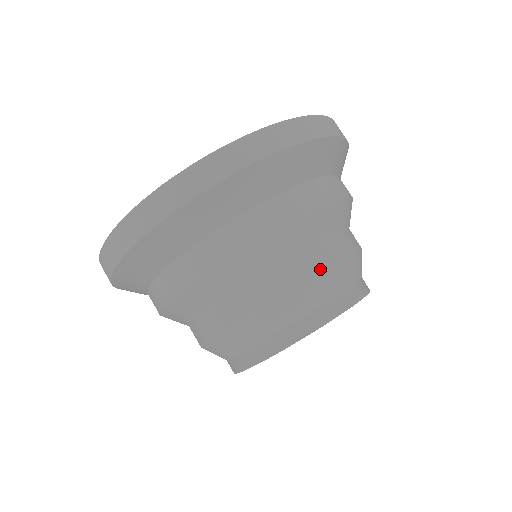
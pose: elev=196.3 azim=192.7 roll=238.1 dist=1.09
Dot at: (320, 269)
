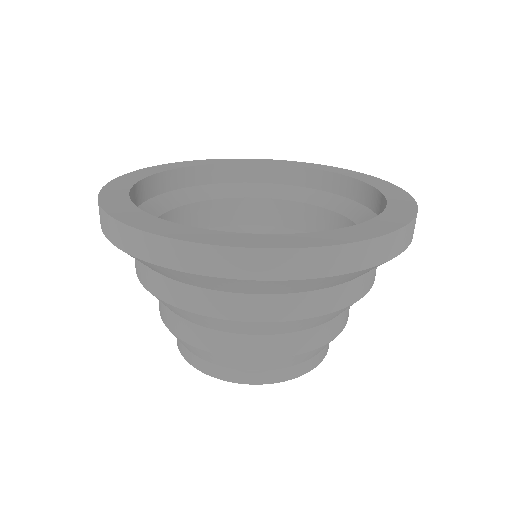
Dot at: (304, 350)
